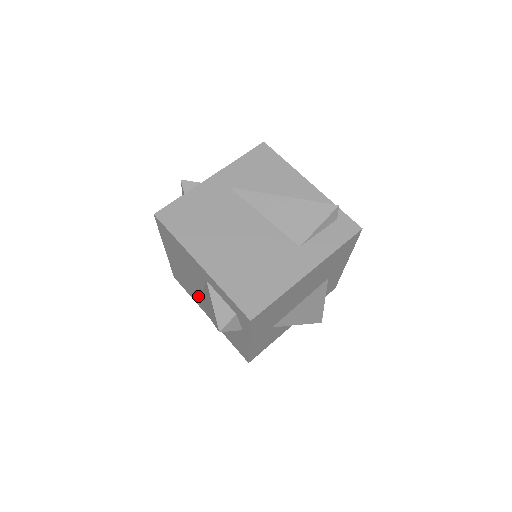
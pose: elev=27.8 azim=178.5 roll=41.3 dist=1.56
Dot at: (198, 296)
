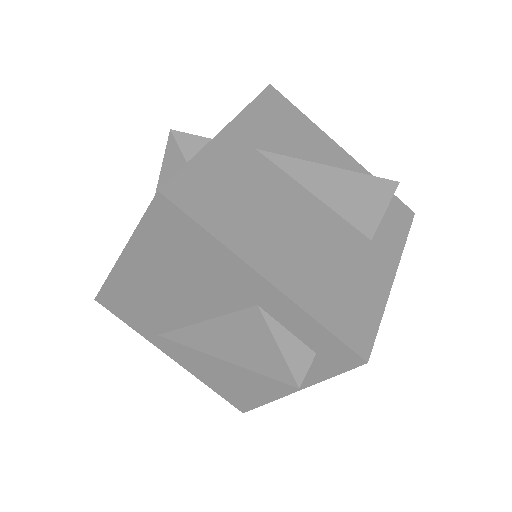
Dot at: (171, 328)
